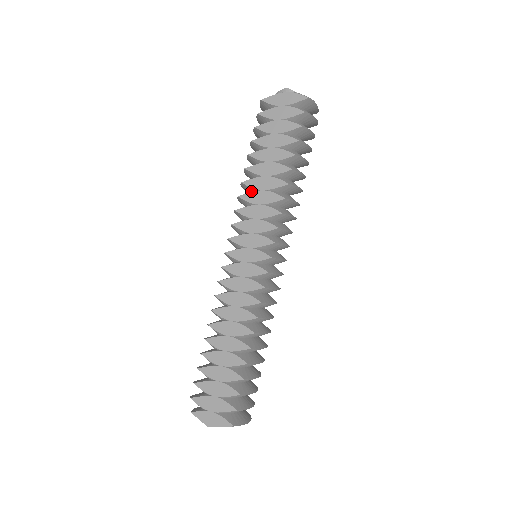
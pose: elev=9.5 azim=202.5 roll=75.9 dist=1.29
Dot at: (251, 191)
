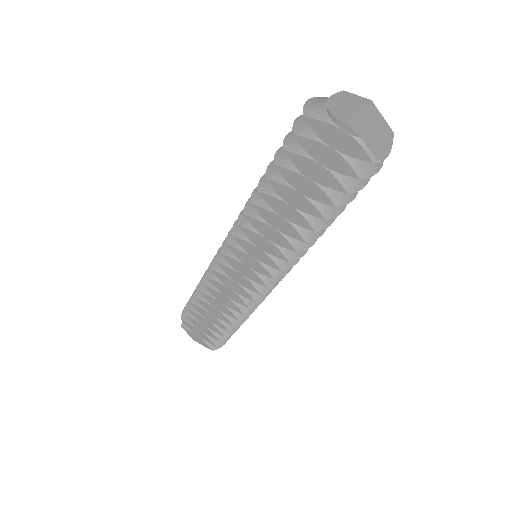
Dot at: occluded
